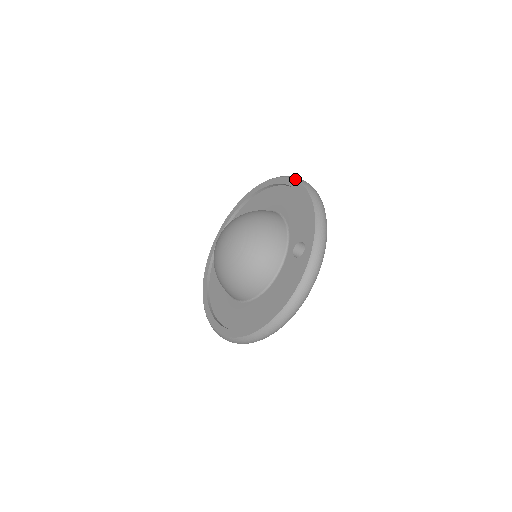
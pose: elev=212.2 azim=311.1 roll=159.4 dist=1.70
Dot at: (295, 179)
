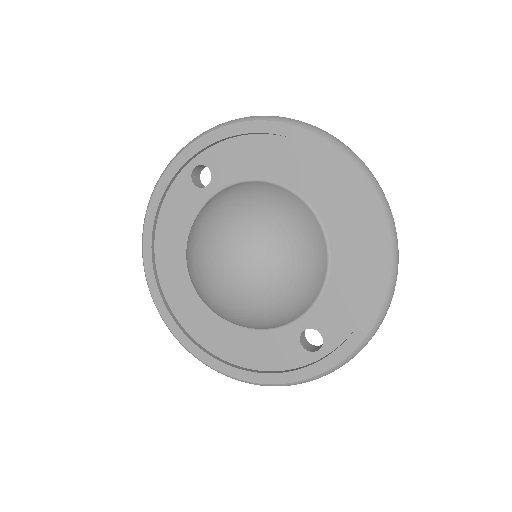
Dot at: (391, 243)
